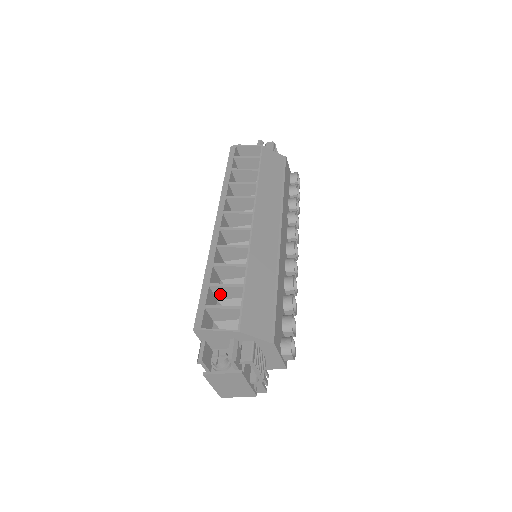
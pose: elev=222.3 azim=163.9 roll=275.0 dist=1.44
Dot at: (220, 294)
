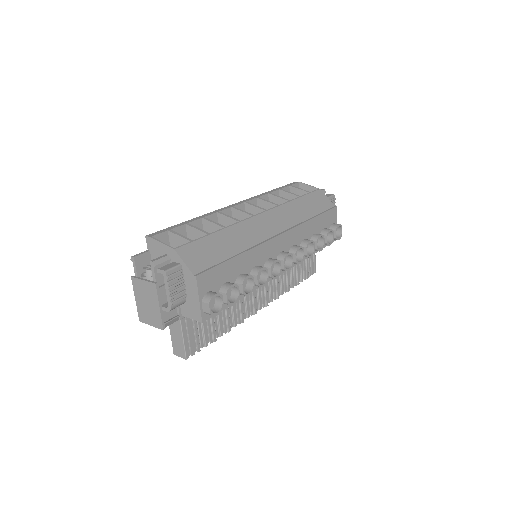
Dot at: (191, 237)
